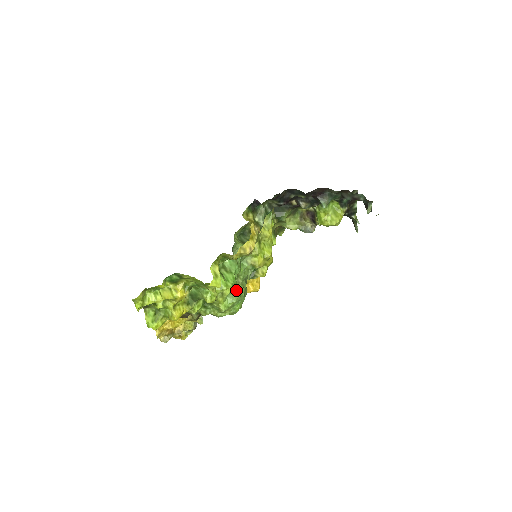
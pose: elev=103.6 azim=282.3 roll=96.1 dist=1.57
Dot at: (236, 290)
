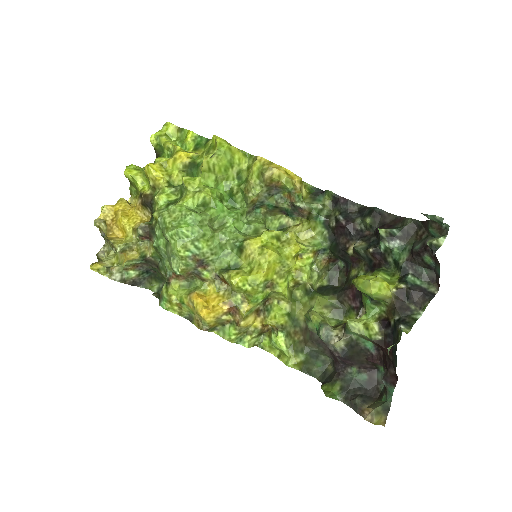
Dot at: (207, 214)
